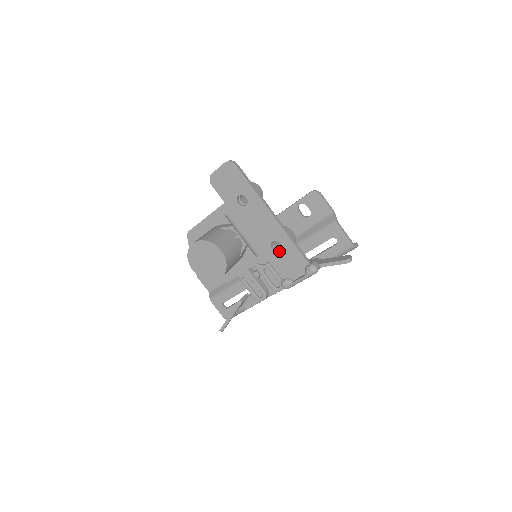
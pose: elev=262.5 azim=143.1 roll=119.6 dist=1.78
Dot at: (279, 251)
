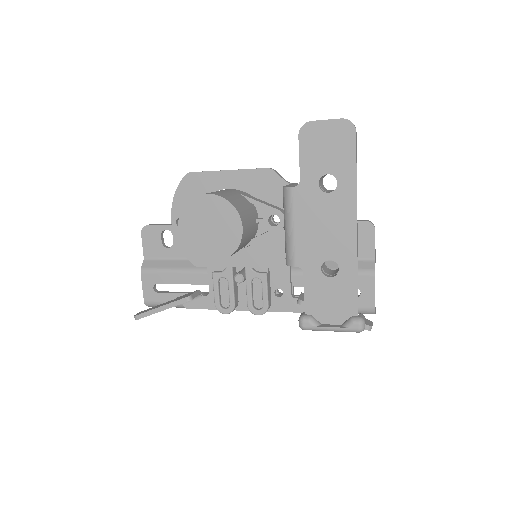
Dot at: (329, 277)
